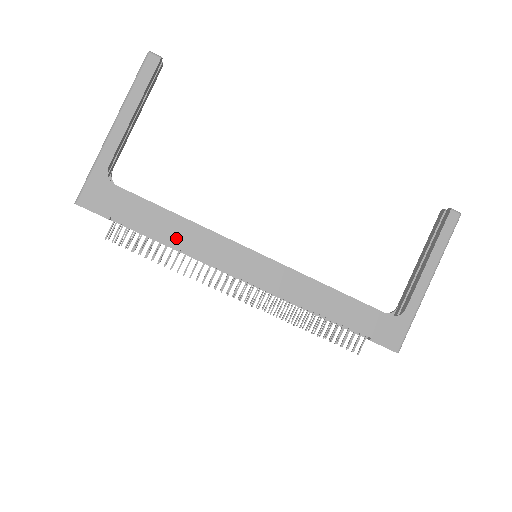
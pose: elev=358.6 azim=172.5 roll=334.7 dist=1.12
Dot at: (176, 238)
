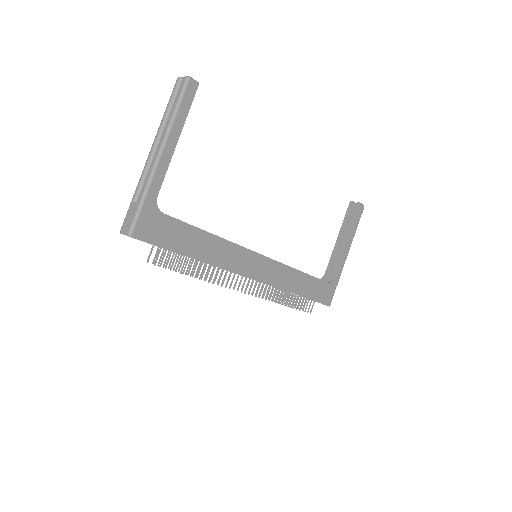
Dot at: (210, 254)
